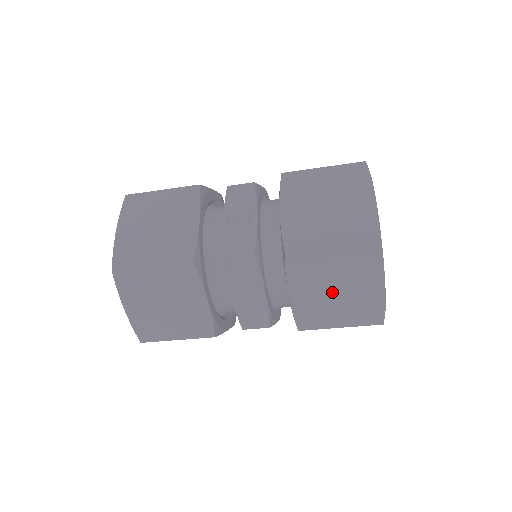
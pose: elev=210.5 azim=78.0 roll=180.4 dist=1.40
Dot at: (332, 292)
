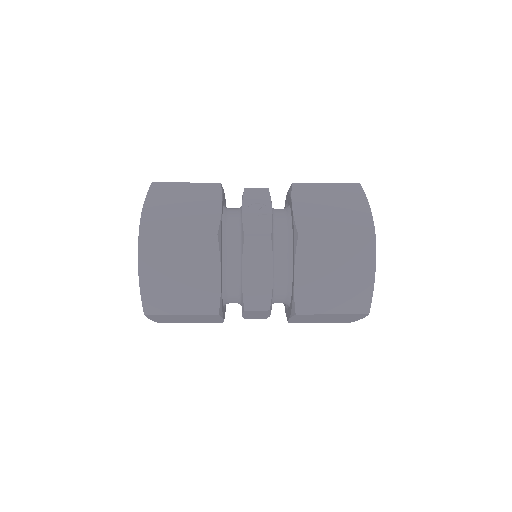
Dot at: (331, 278)
